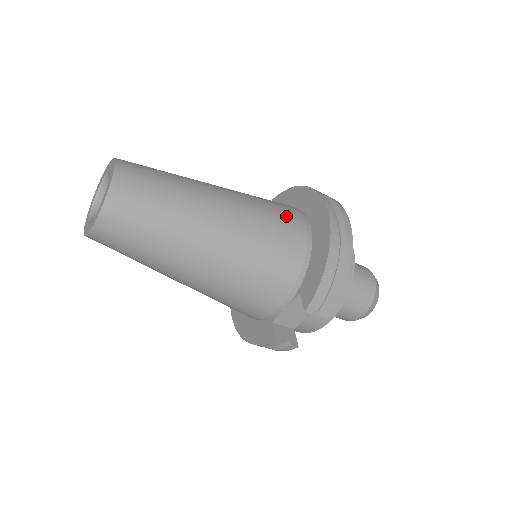
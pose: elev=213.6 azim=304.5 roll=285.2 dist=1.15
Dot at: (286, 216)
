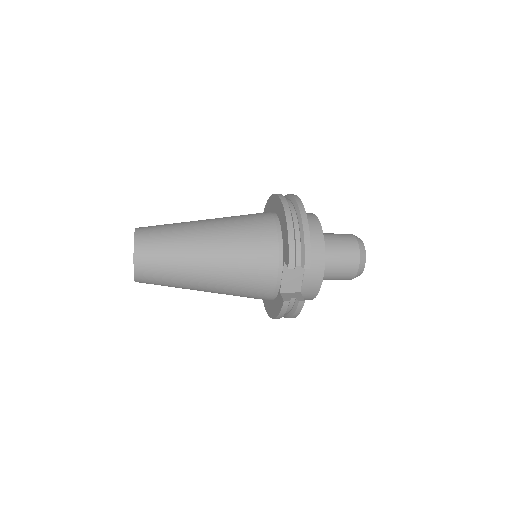
Dot at: (257, 217)
